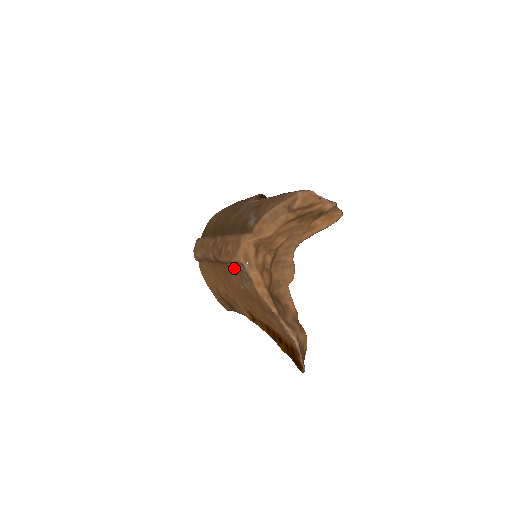
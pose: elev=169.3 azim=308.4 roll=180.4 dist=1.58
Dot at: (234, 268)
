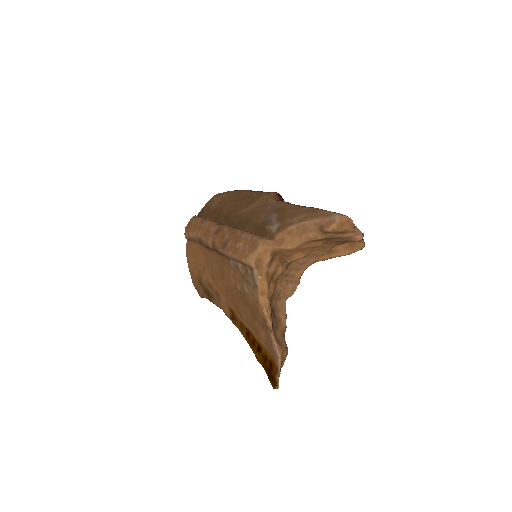
Dot at: (237, 266)
